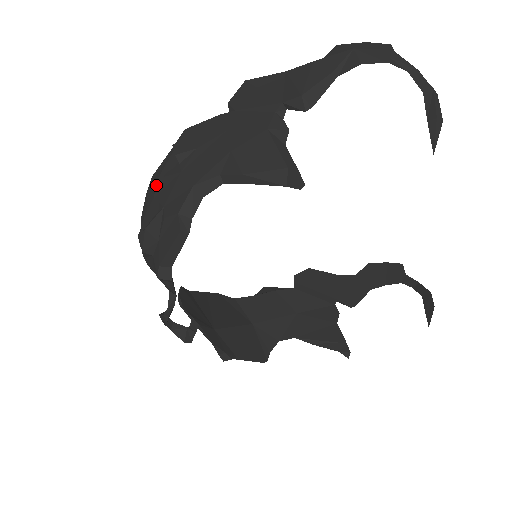
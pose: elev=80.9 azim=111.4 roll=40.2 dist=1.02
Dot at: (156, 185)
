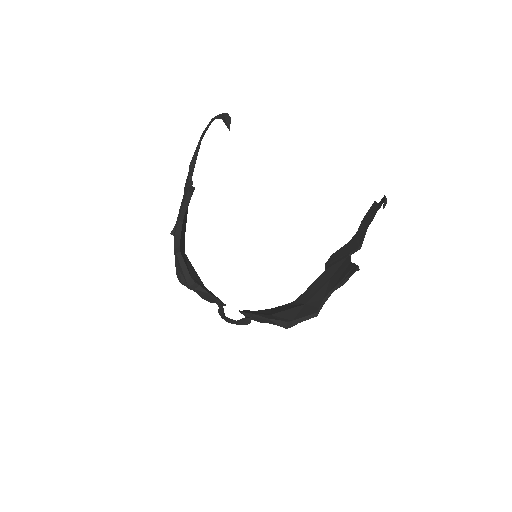
Dot at: occluded
